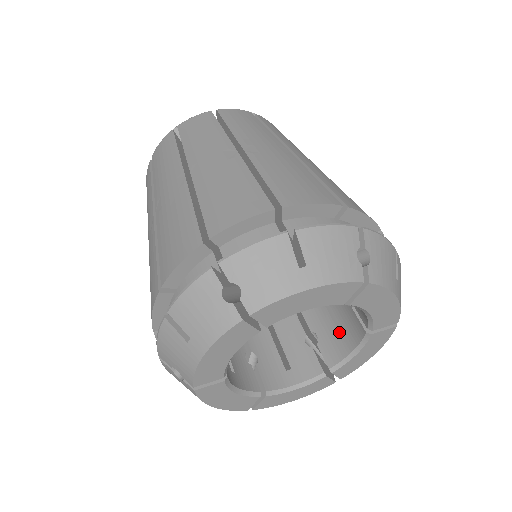
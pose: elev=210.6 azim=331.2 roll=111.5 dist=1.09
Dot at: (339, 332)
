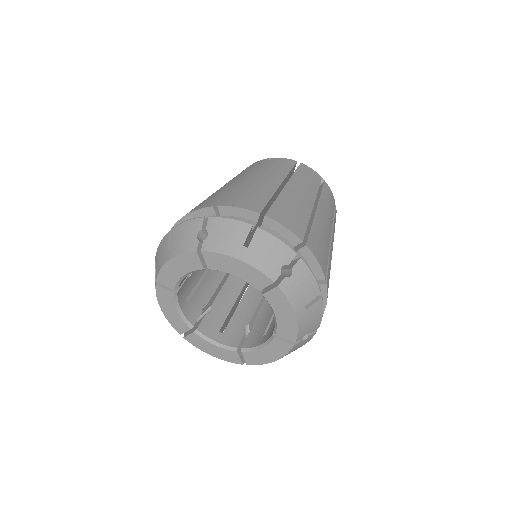
Dot at: (265, 332)
